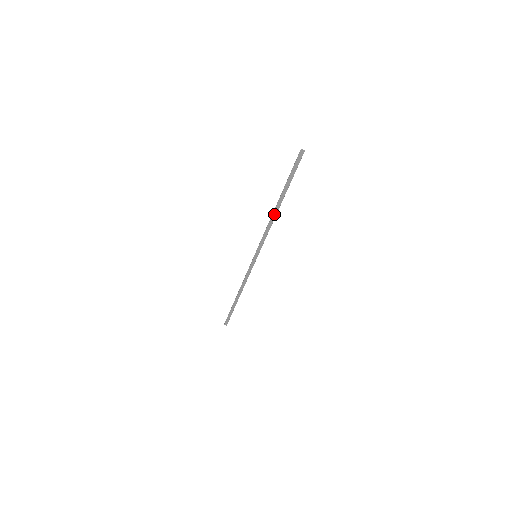
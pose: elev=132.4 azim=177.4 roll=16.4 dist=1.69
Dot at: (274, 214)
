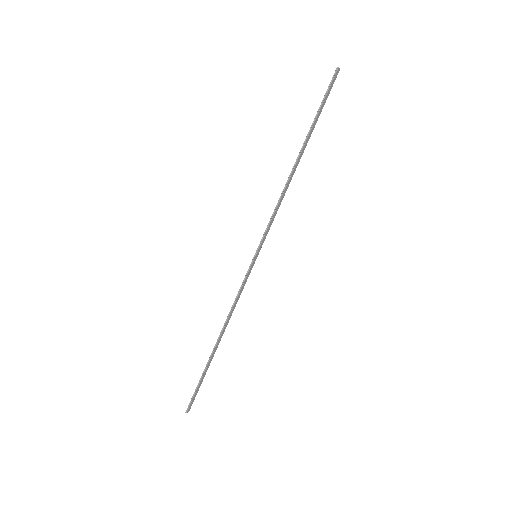
Dot at: (292, 175)
